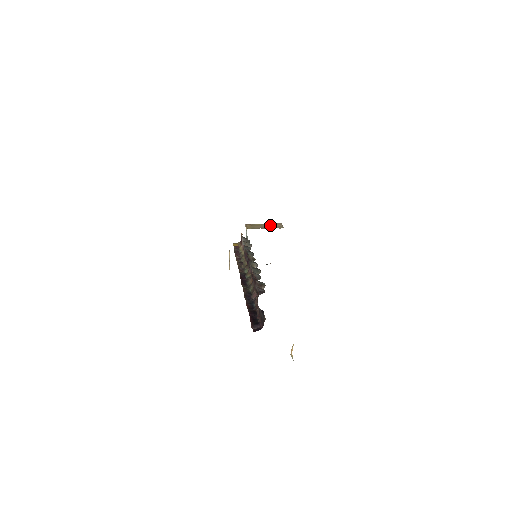
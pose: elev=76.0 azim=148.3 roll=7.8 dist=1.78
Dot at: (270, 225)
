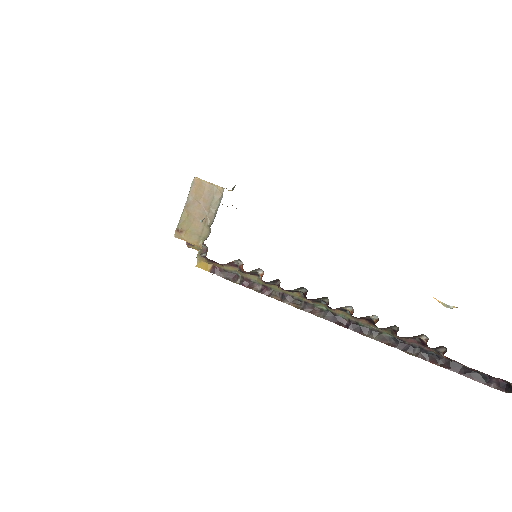
Dot at: (199, 203)
